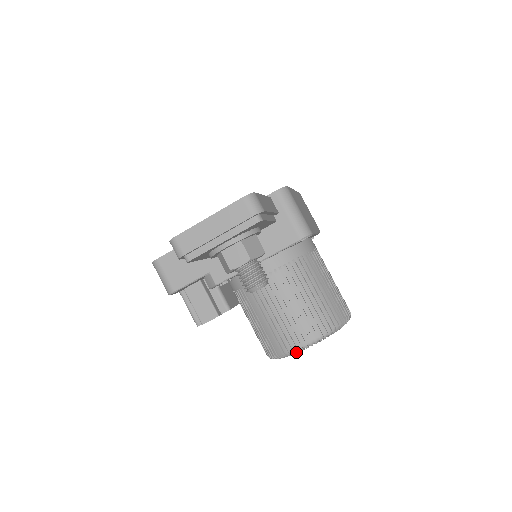
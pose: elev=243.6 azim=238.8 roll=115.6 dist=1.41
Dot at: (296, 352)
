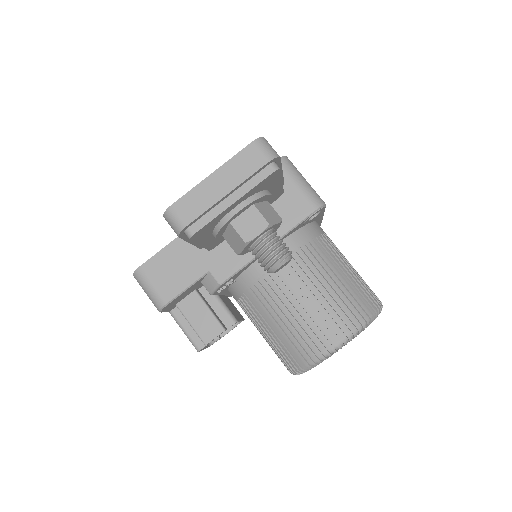
Dot at: (332, 354)
